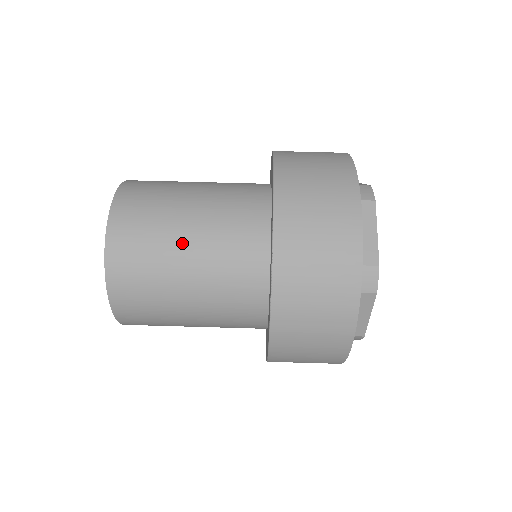
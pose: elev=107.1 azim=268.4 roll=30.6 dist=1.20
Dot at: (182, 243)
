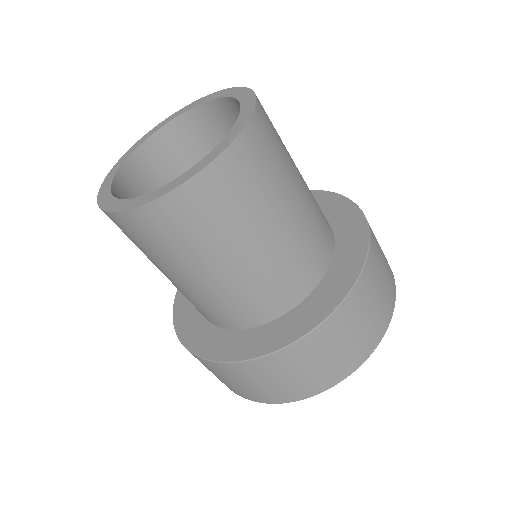
Dot at: occluded
